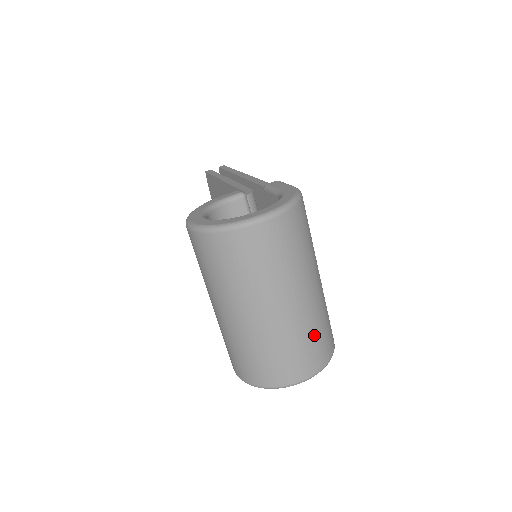
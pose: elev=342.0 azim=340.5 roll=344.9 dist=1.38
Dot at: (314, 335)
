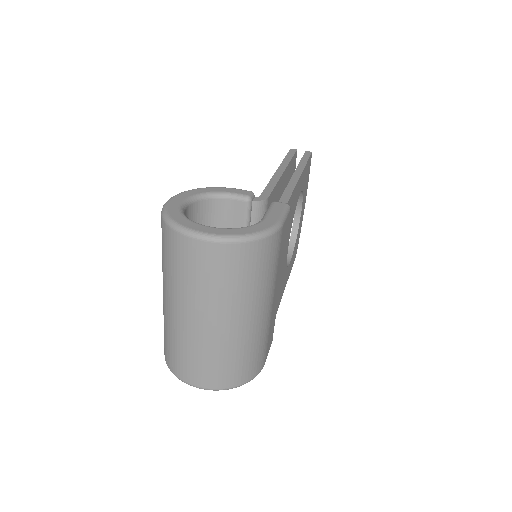
Dot at: (222, 359)
